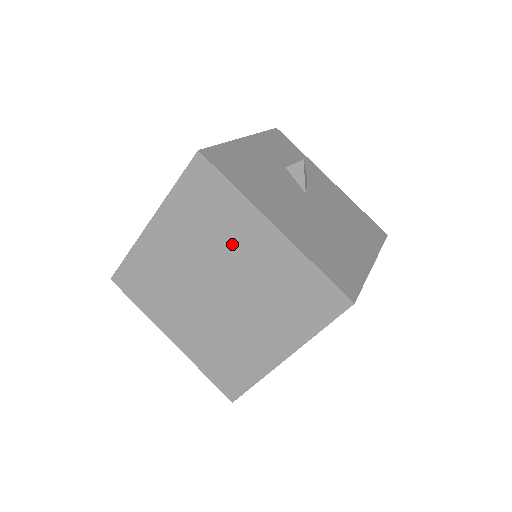
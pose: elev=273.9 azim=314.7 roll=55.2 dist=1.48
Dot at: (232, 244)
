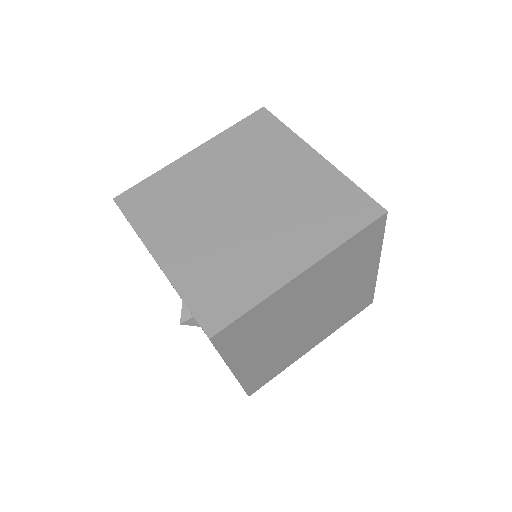
Dot at: (272, 166)
